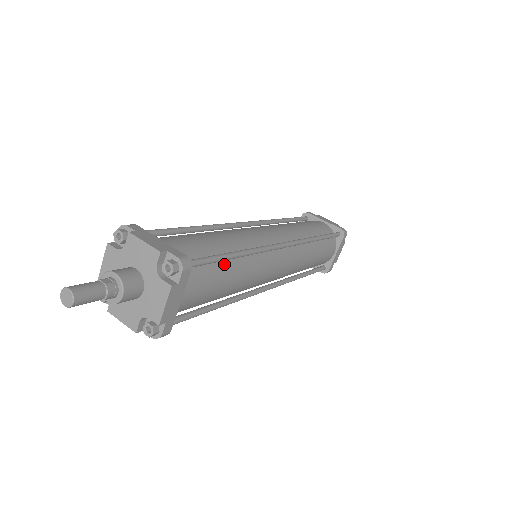
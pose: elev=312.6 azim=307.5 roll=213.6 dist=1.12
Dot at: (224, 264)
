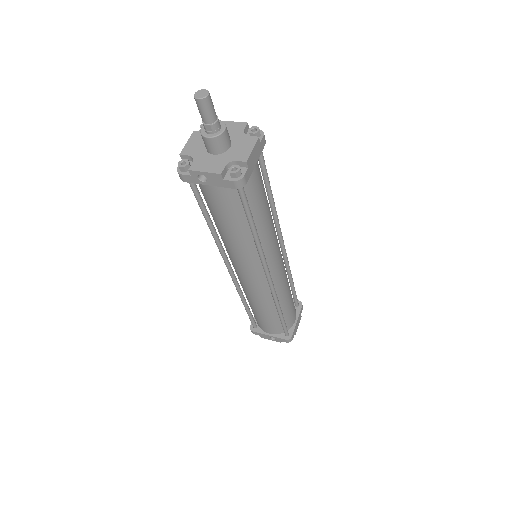
Dot at: occluded
